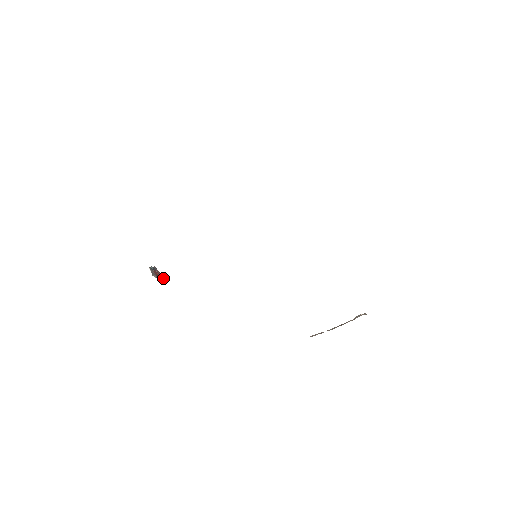
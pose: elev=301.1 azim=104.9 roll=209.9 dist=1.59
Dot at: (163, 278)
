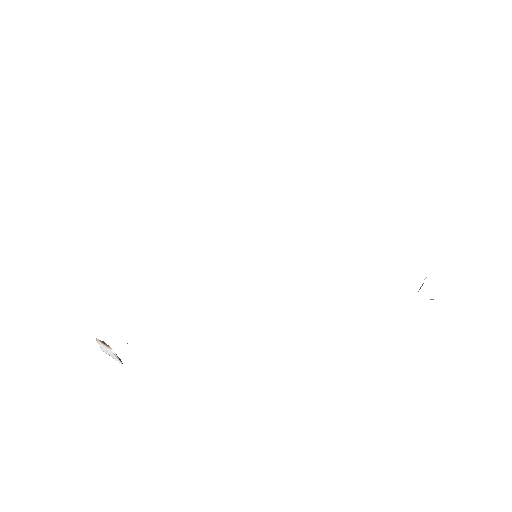
Dot at: (119, 360)
